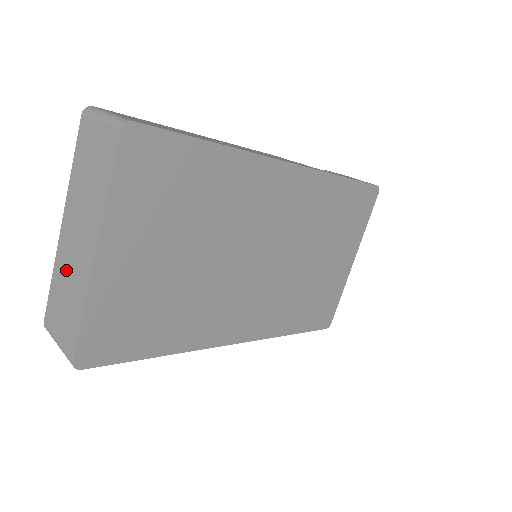
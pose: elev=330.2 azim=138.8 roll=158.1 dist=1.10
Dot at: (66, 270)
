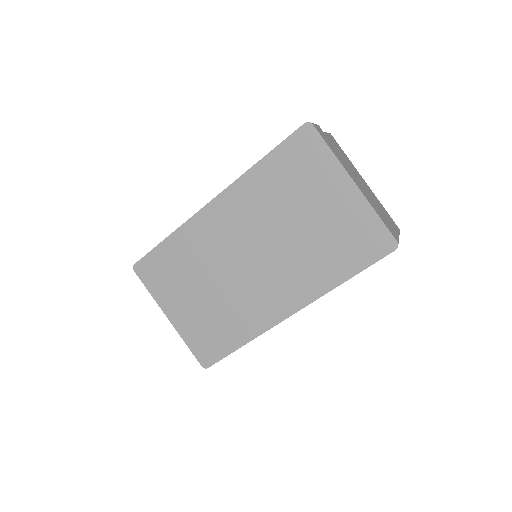
Dot at: occluded
